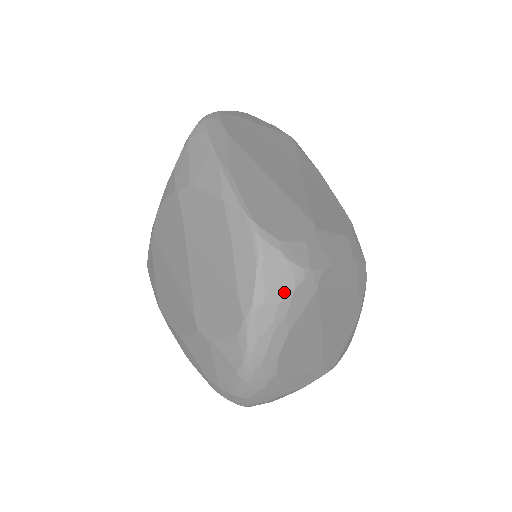
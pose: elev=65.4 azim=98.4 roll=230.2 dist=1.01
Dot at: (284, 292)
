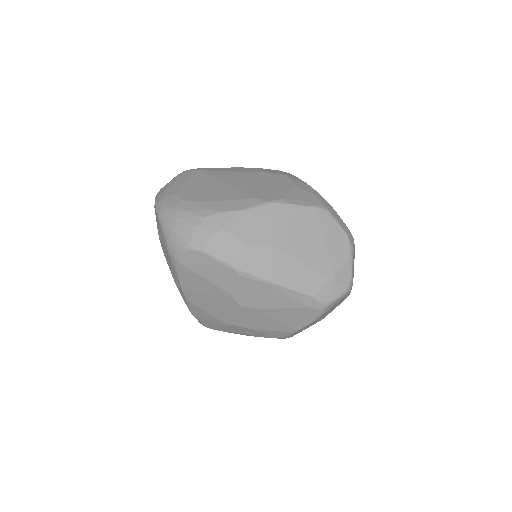
Dot at: (172, 180)
